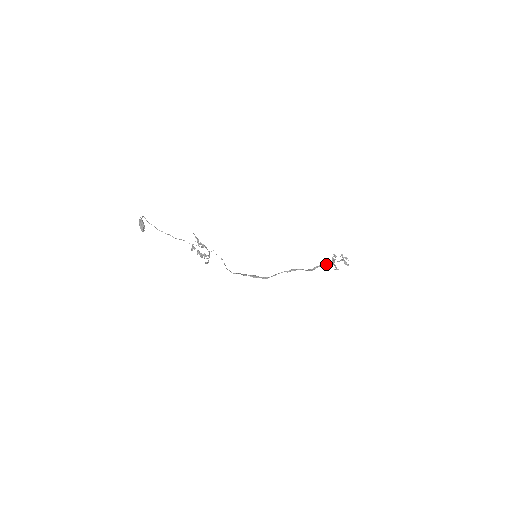
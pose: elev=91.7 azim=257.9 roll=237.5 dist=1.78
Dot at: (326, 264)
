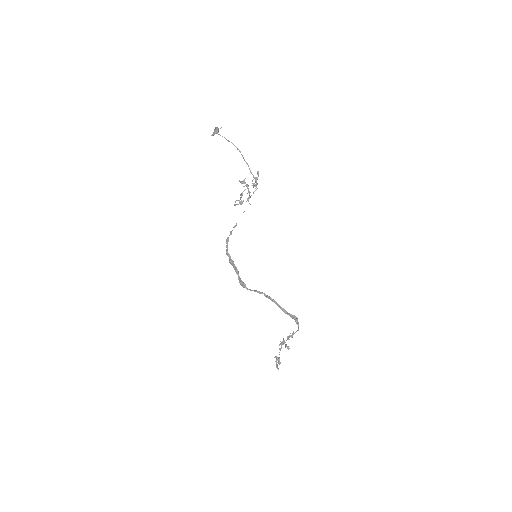
Dot at: (297, 323)
